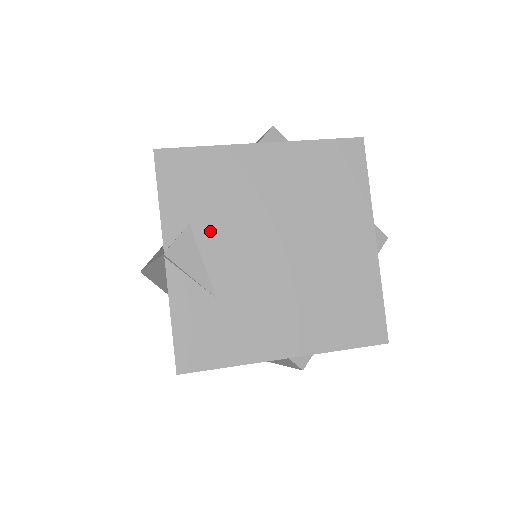
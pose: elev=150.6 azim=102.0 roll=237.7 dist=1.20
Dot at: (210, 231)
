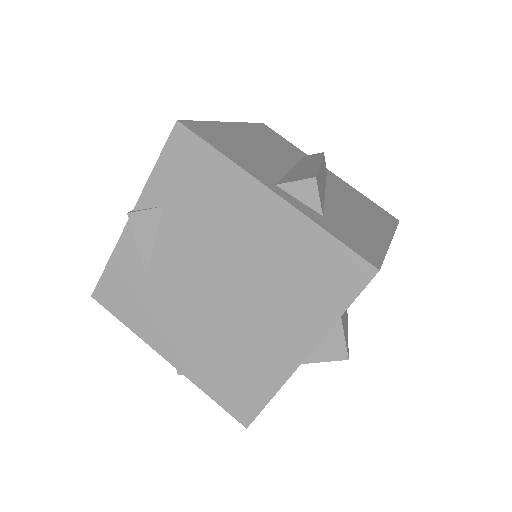
Dot at: (175, 226)
